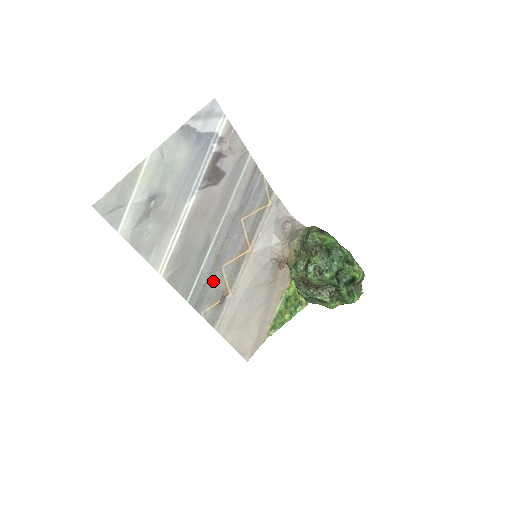
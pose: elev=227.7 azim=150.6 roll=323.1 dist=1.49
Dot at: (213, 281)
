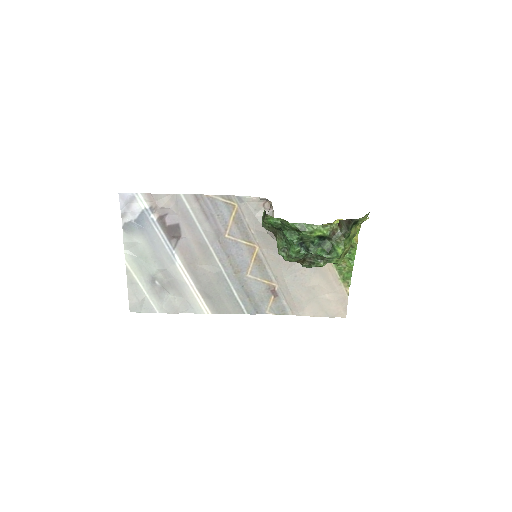
Dot at: (251, 289)
